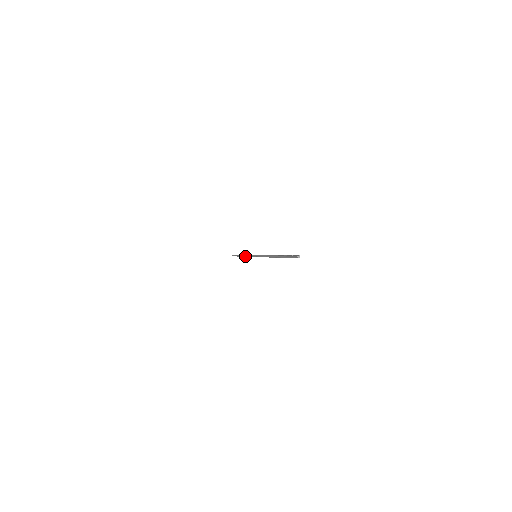
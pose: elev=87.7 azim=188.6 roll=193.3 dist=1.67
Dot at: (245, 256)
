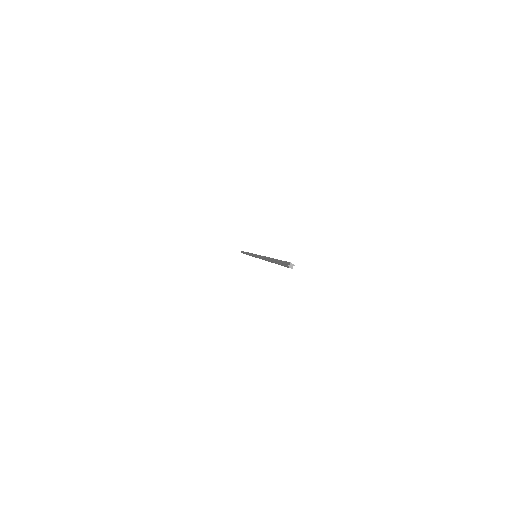
Dot at: occluded
